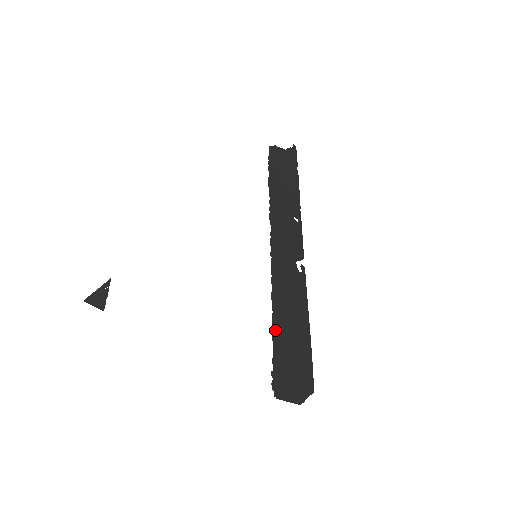
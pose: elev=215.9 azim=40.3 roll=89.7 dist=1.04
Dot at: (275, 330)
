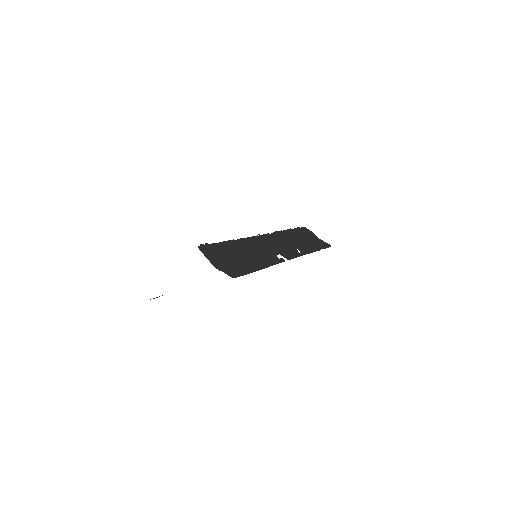
Dot at: (229, 243)
